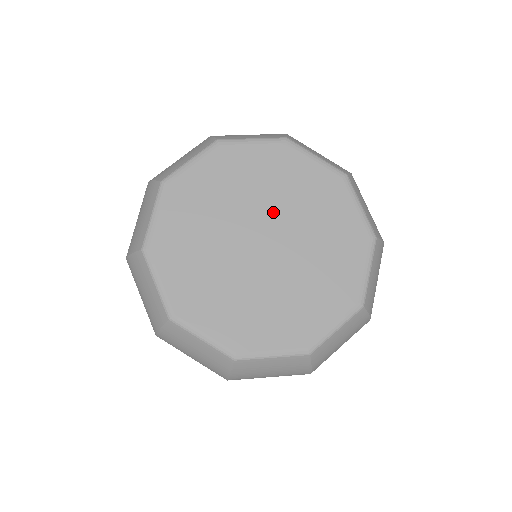
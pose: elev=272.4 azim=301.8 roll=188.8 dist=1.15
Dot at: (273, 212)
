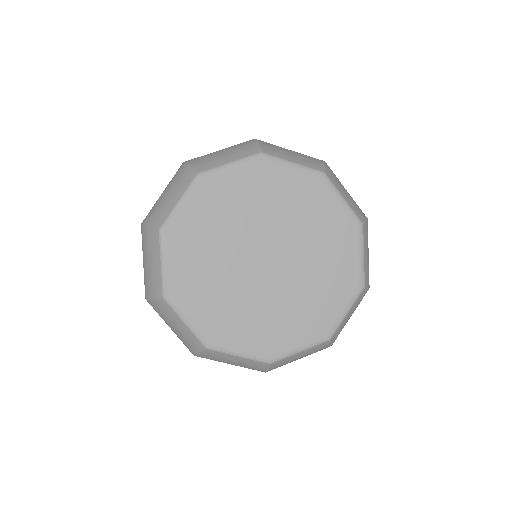
Dot at: (268, 229)
